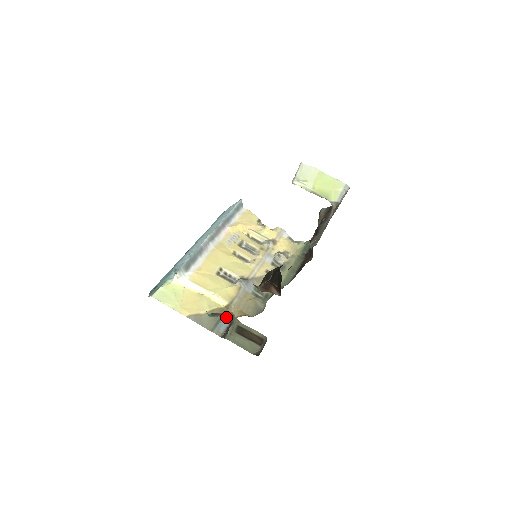
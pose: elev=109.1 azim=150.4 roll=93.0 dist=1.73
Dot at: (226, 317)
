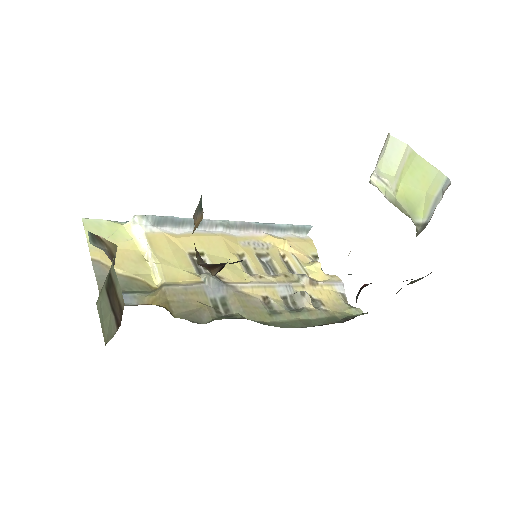
Dot at: (111, 256)
